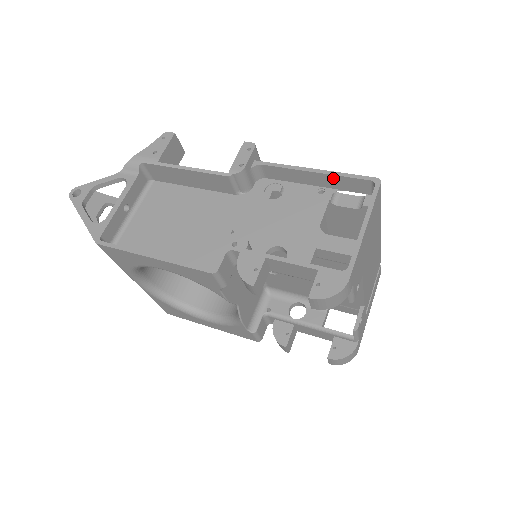
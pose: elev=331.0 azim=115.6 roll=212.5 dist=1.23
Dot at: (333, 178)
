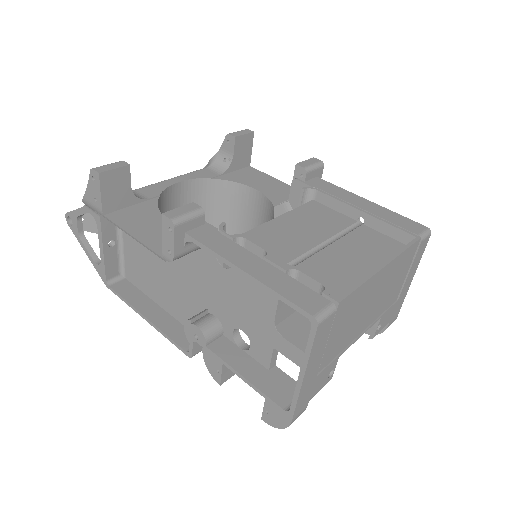
Dot at: (269, 287)
